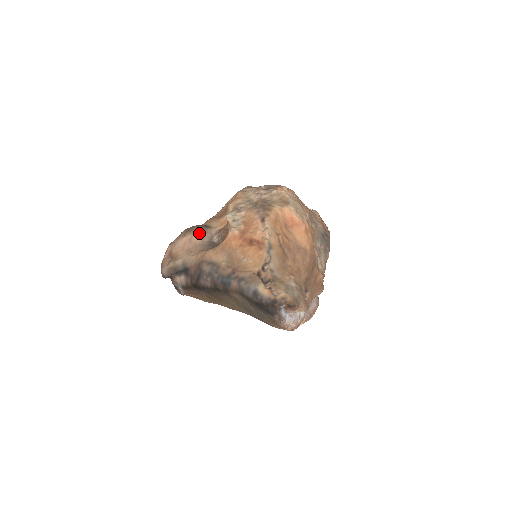
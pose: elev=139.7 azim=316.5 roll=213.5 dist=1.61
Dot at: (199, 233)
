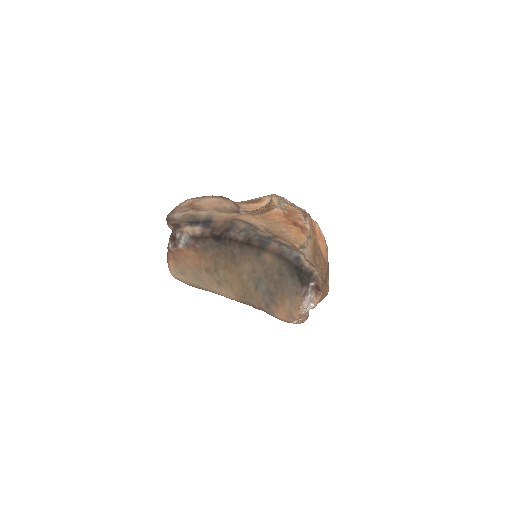
Dot at: (231, 202)
